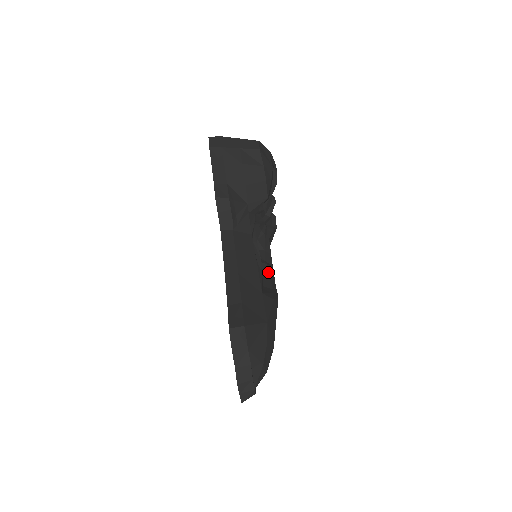
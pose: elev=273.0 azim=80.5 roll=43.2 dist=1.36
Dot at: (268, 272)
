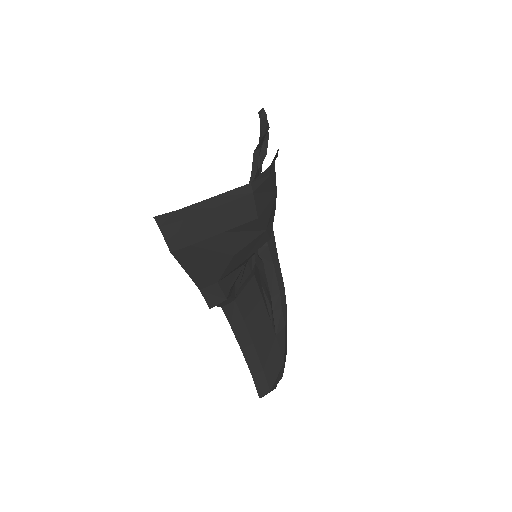
Dot at: (271, 258)
